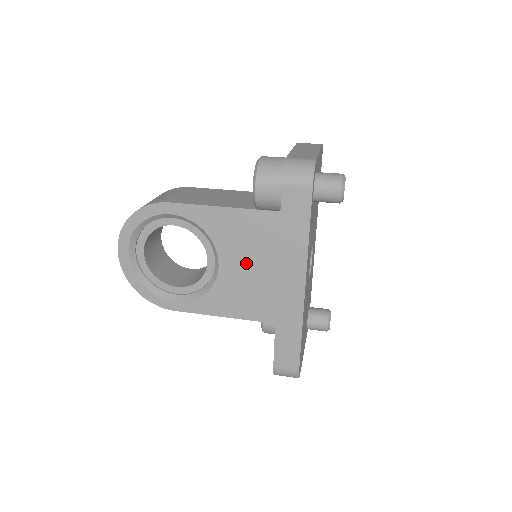
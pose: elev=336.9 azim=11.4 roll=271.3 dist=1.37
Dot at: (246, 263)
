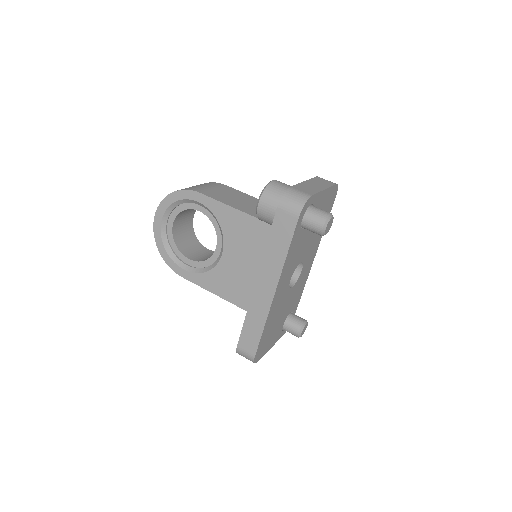
Dot at: (242, 258)
